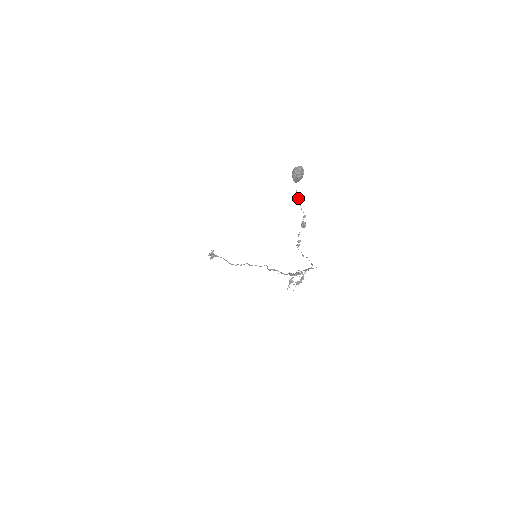
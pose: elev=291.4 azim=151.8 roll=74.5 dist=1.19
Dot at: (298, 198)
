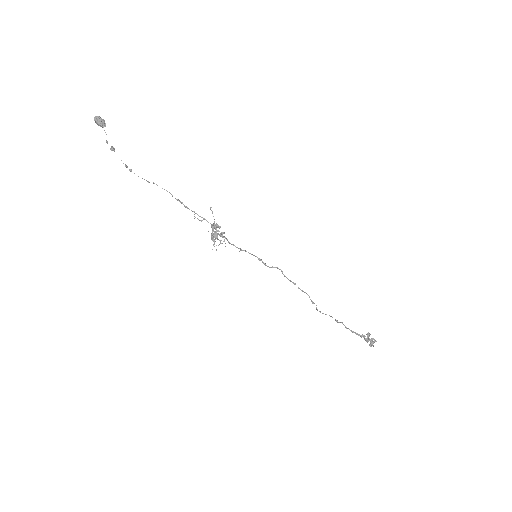
Dot at: occluded
